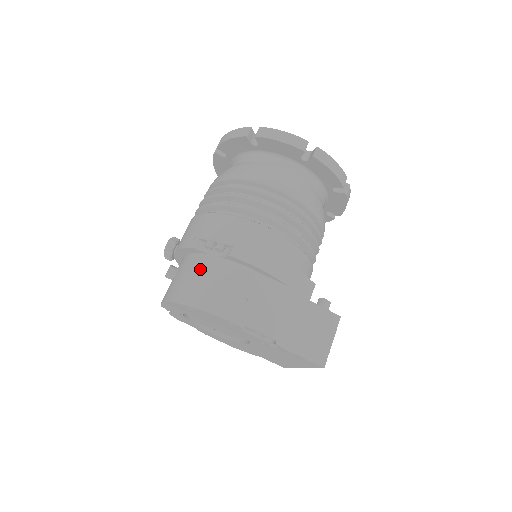
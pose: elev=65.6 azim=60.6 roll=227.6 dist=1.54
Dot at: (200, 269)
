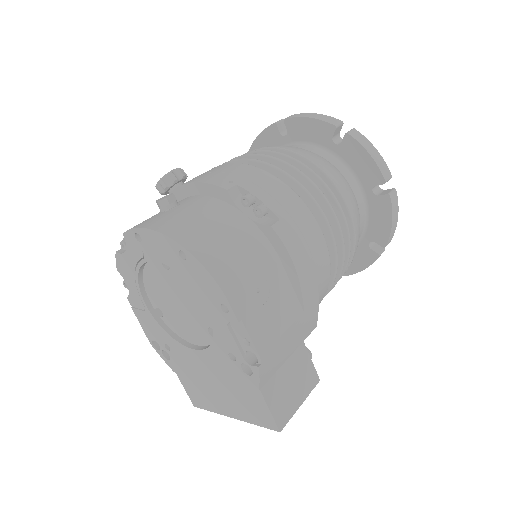
Dot at: (221, 218)
